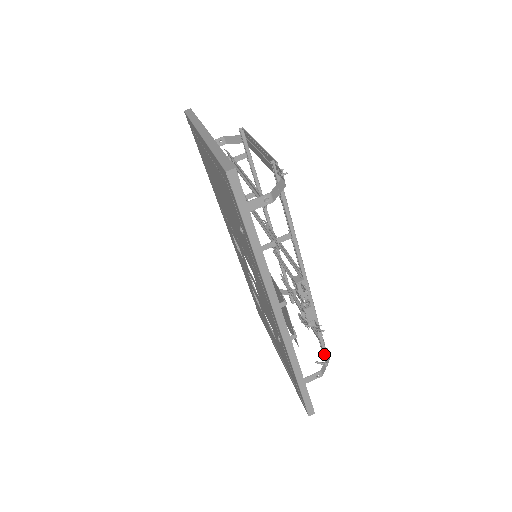
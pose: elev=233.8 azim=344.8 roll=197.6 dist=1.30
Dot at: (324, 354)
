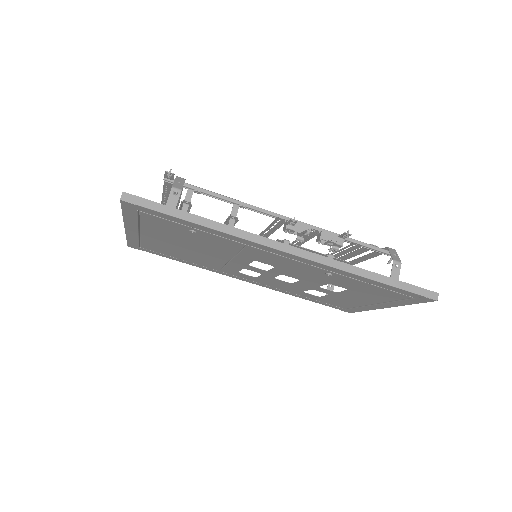
Dot at: (389, 254)
